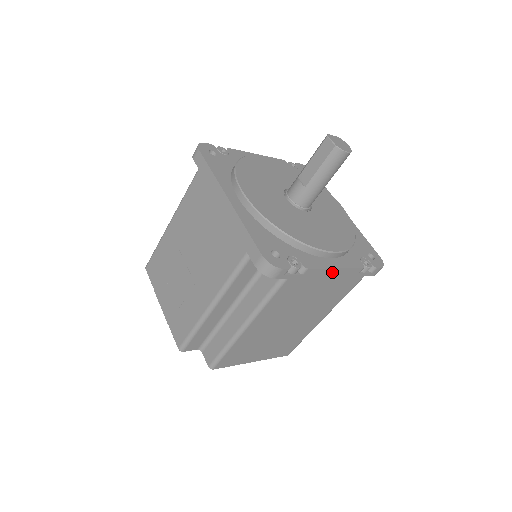
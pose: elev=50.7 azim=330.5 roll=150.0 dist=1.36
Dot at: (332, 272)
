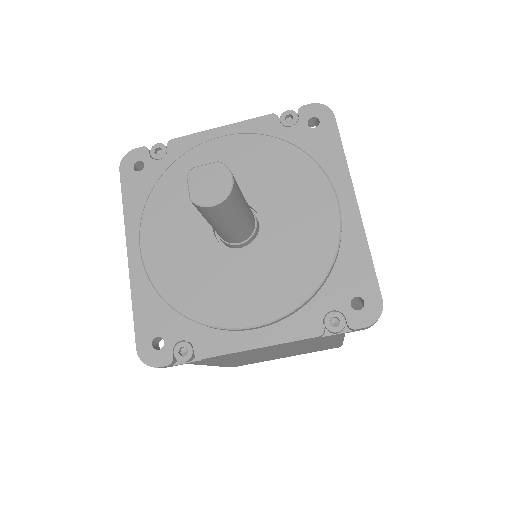
Dot at: (257, 349)
